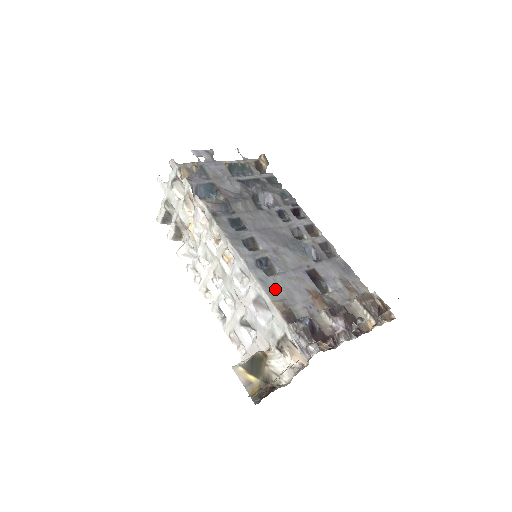
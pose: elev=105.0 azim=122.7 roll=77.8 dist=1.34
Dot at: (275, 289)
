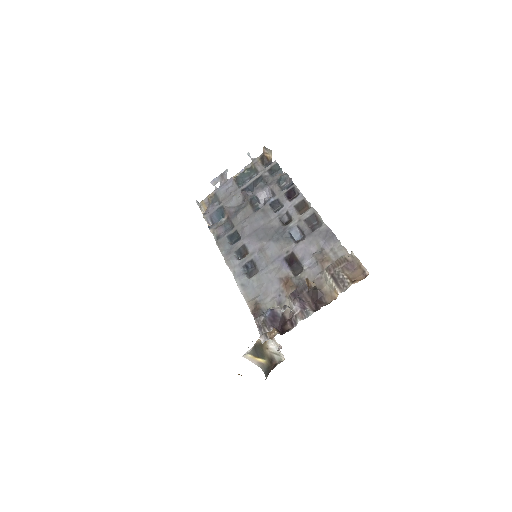
Dot at: (252, 289)
